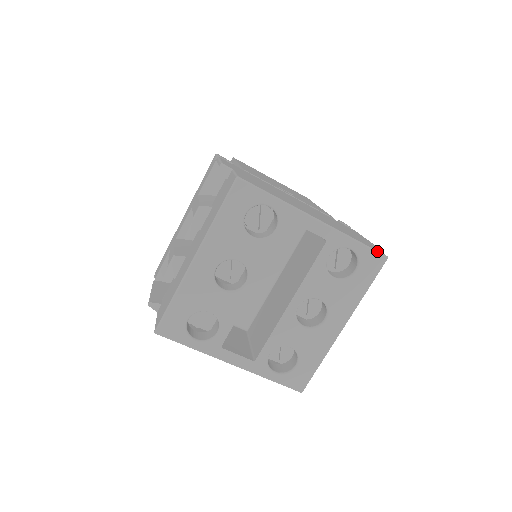
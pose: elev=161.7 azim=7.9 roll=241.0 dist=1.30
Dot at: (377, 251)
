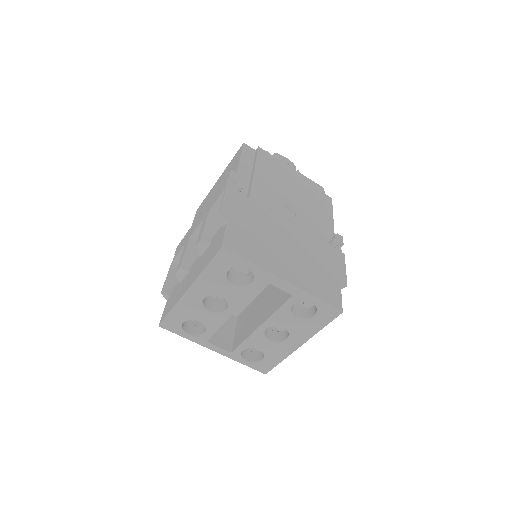
Dot at: (334, 307)
